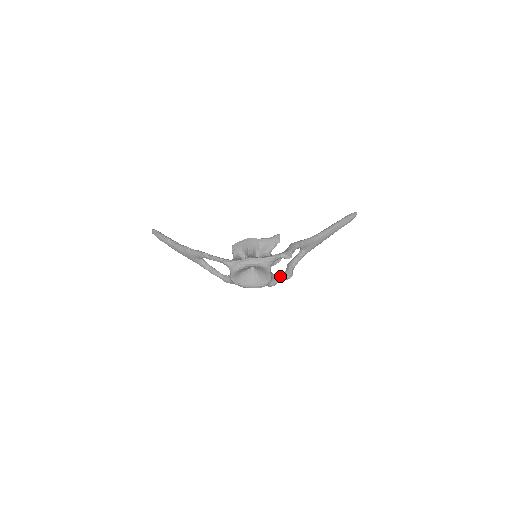
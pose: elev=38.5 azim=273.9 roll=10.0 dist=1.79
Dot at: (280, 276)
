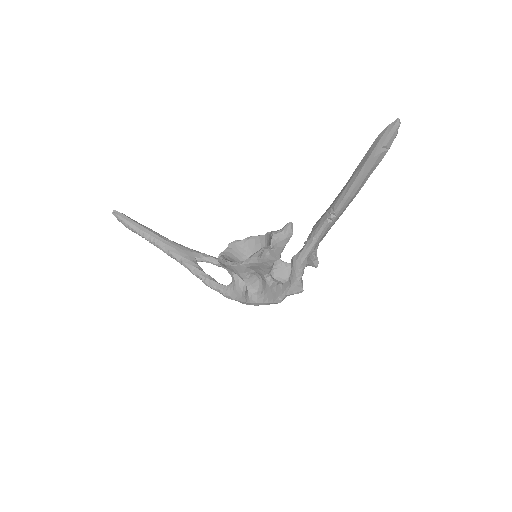
Dot at: occluded
